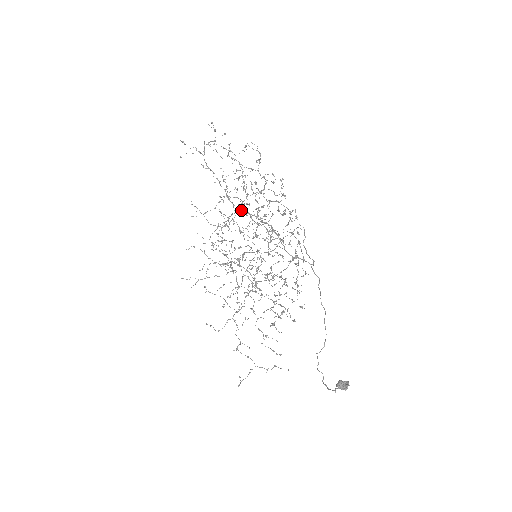
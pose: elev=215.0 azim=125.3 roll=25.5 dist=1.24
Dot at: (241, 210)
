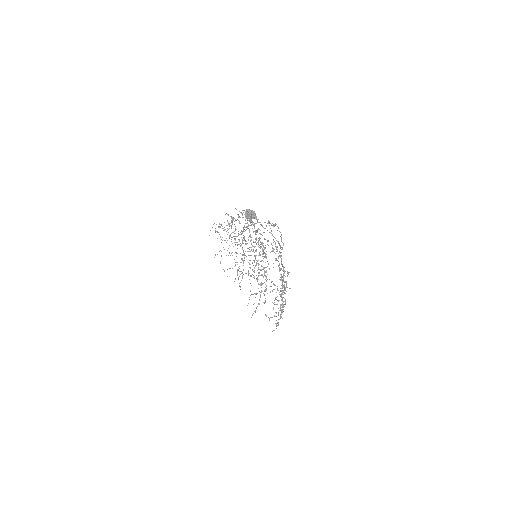
Dot at: occluded
